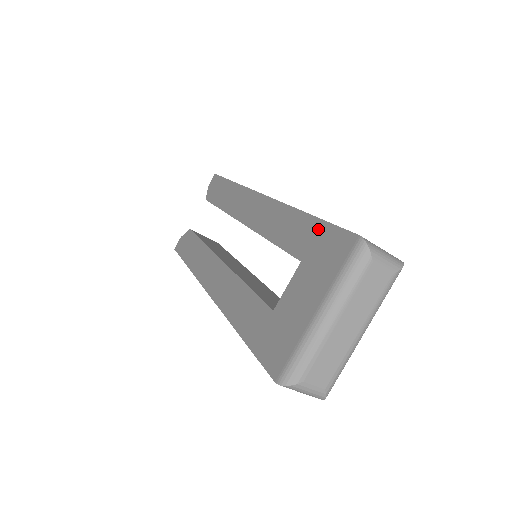
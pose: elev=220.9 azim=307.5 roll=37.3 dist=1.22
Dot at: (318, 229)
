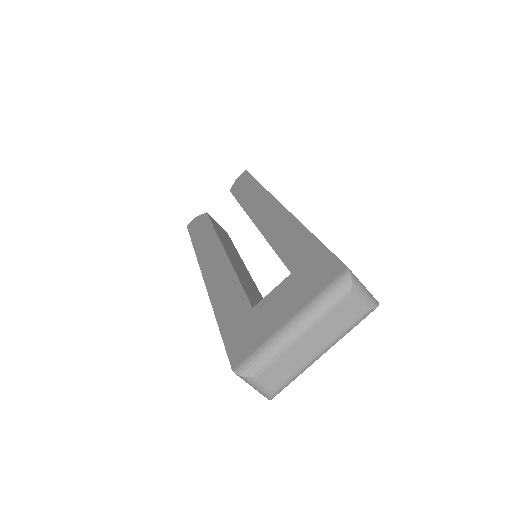
Dot at: (315, 250)
